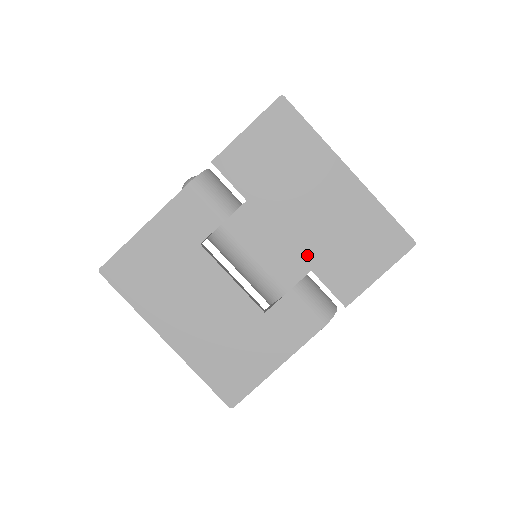
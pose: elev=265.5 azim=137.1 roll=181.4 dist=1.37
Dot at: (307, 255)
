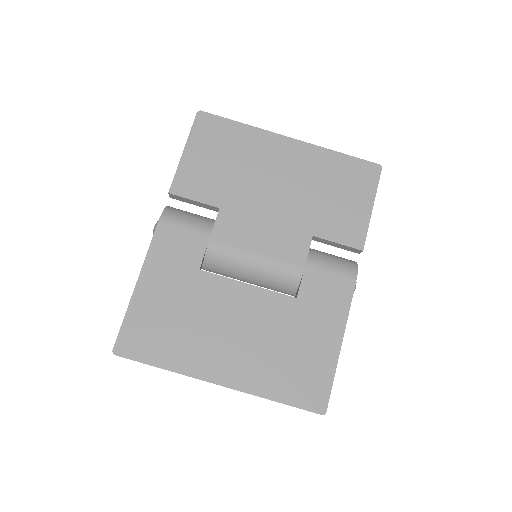
Dot at: (300, 225)
